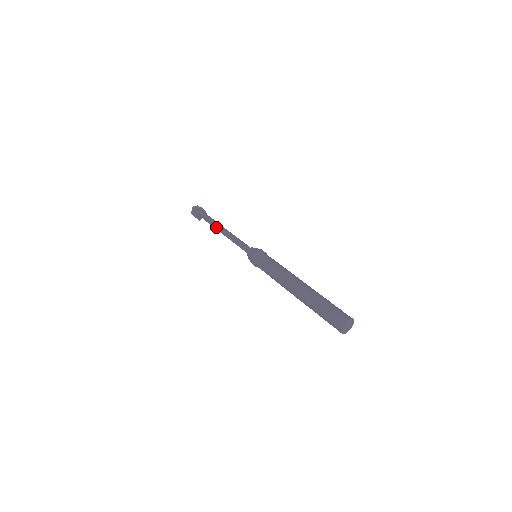
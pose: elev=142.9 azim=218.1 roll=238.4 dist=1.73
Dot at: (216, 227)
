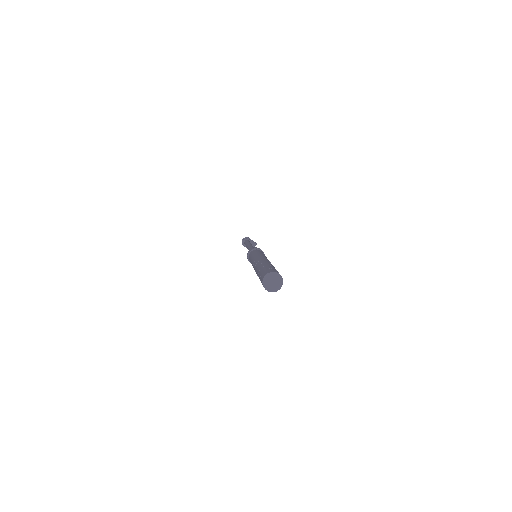
Dot at: (246, 246)
